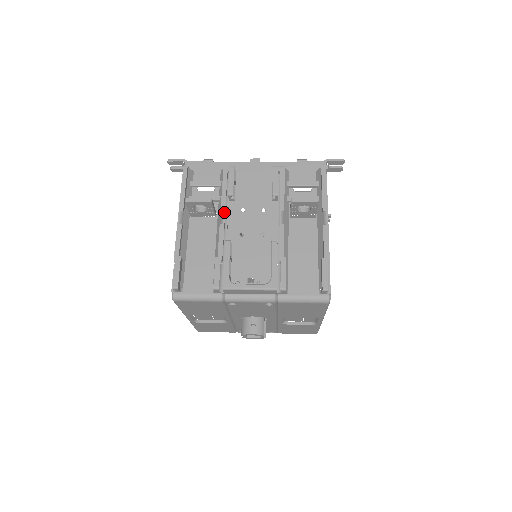
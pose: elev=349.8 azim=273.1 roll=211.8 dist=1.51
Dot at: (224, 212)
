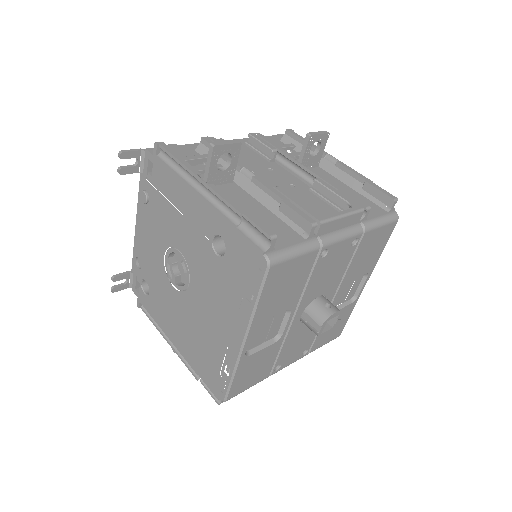
Dot at: (245, 167)
